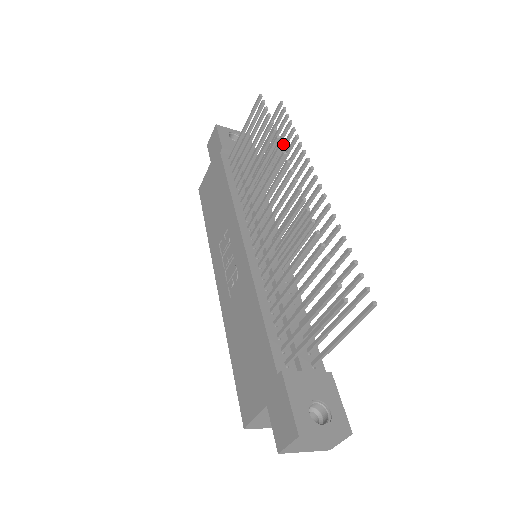
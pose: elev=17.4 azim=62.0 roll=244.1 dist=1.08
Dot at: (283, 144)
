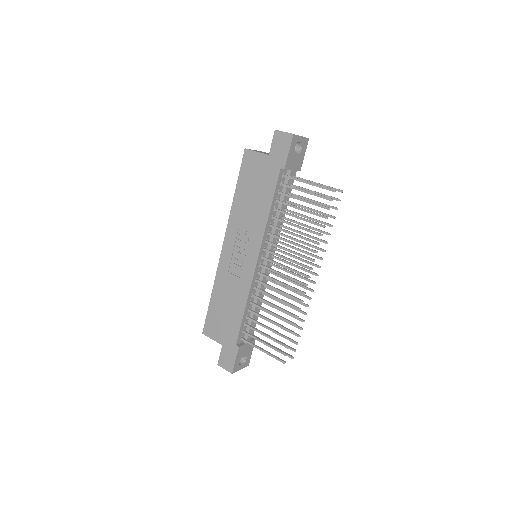
Dot at: (320, 221)
